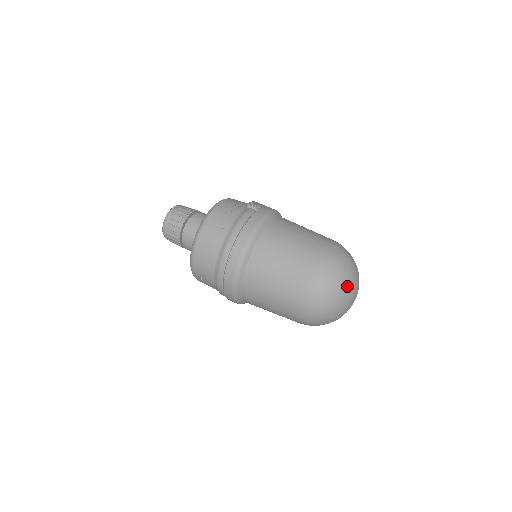
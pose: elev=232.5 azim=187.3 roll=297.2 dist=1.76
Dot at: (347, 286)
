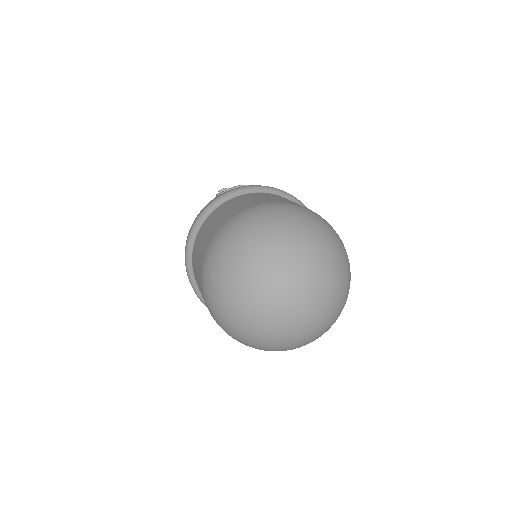
Dot at: (239, 277)
